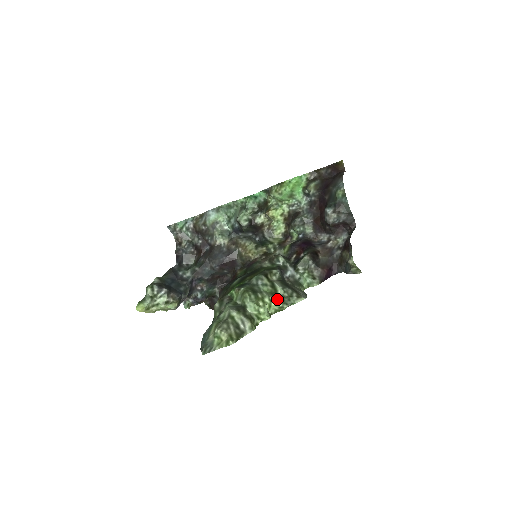
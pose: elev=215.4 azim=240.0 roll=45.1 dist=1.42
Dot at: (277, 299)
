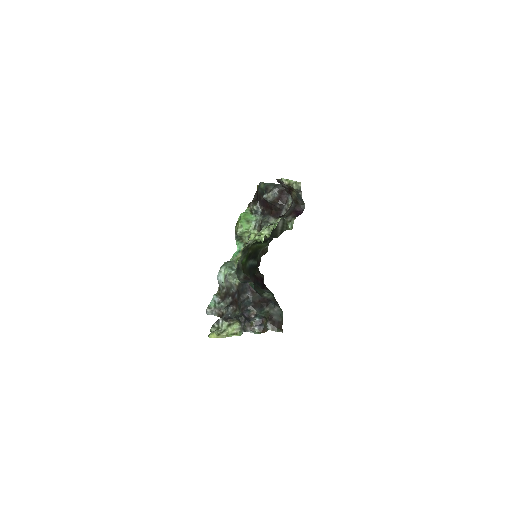
Dot at: (263, 230)
